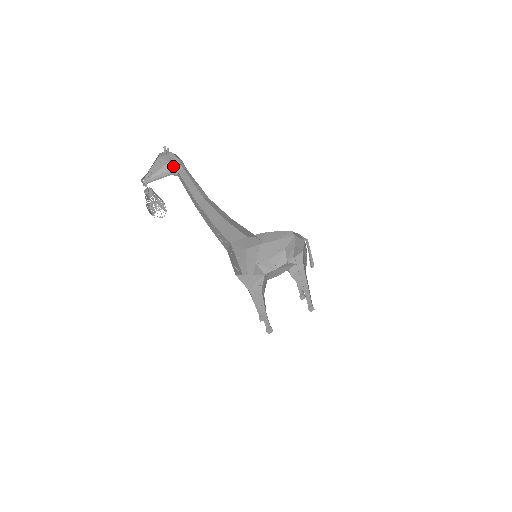
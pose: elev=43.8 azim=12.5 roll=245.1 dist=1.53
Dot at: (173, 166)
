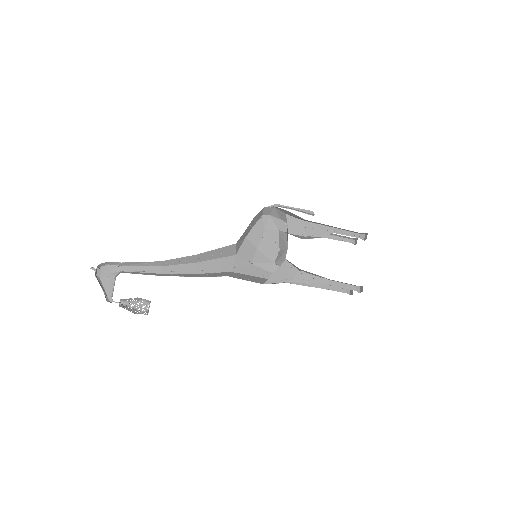
Dot at: (114, 272)
